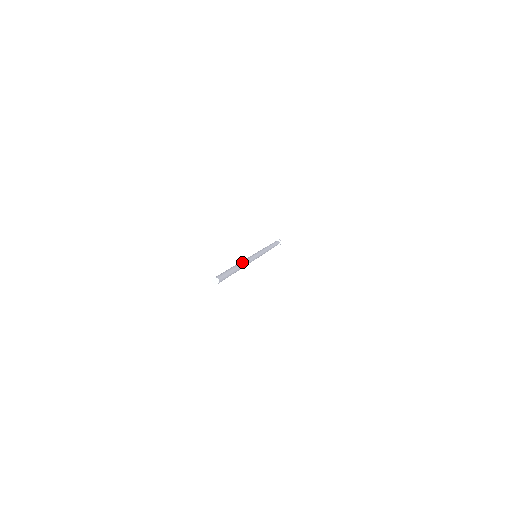
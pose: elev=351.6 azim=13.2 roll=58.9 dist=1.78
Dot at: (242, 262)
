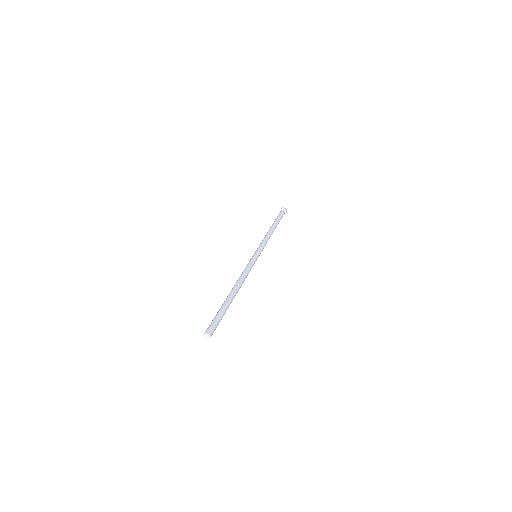
Dot at: (241, 284)
